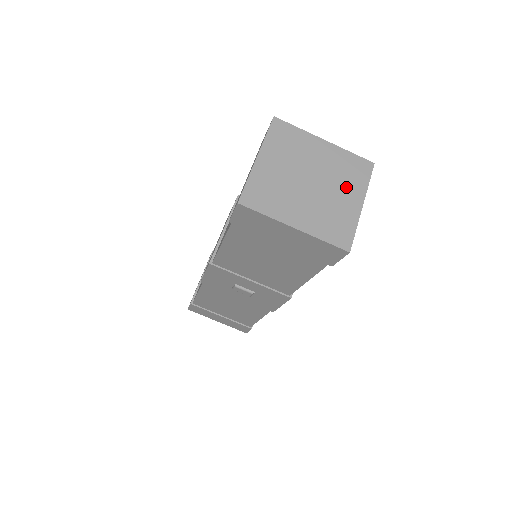
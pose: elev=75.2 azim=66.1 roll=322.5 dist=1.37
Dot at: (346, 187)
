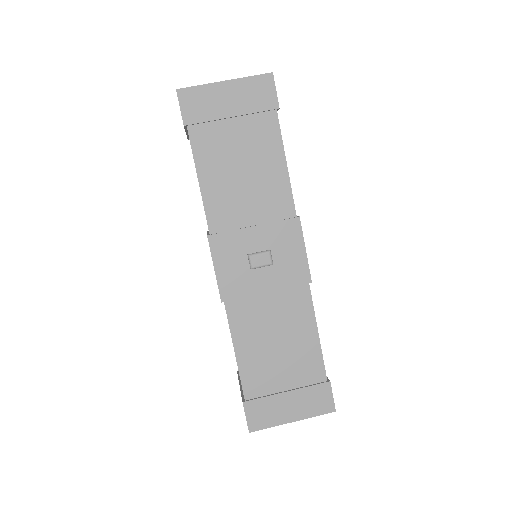
Dot at: occluded
